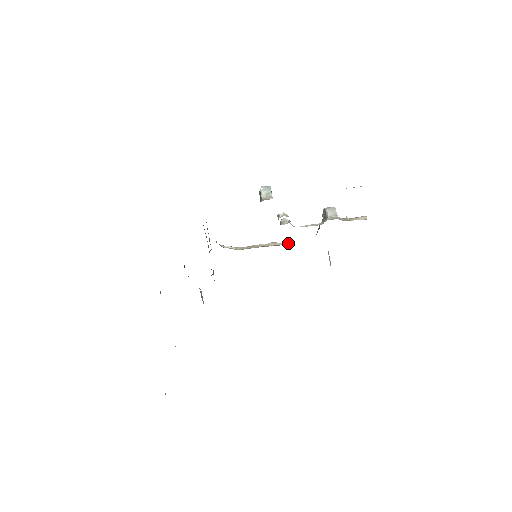
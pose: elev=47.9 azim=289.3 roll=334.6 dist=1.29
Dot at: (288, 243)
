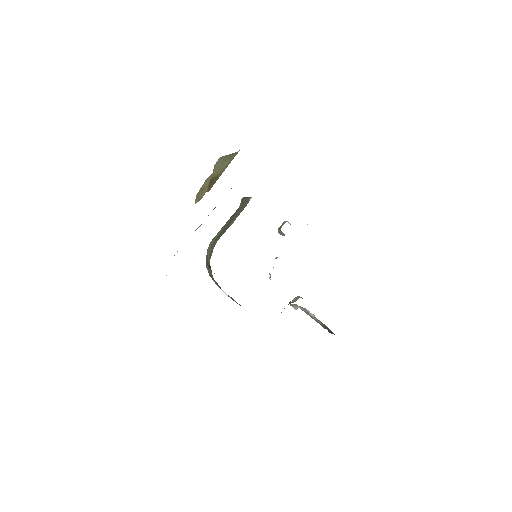
Dot at: occluded
